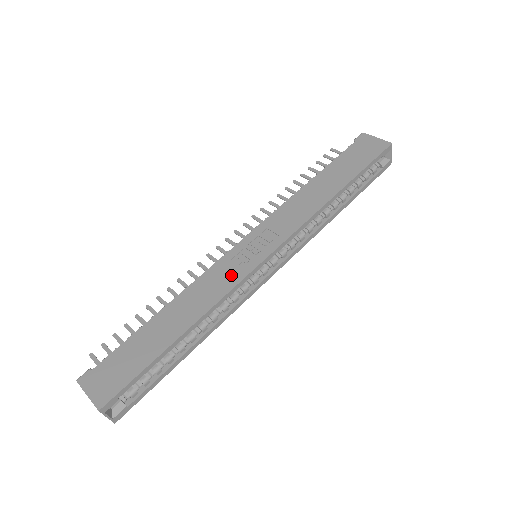
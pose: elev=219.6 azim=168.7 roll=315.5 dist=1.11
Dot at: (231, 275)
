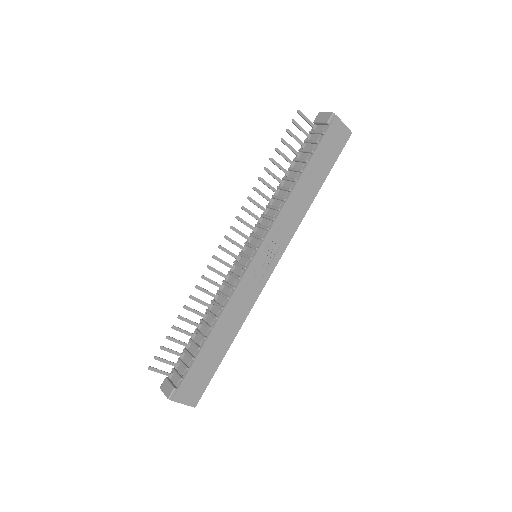
Dot at: (253, 290)
